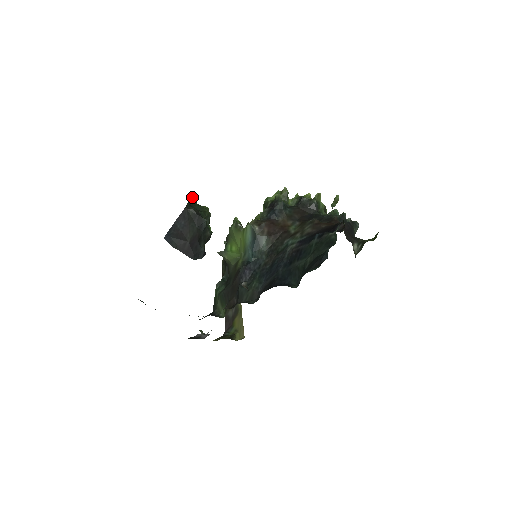
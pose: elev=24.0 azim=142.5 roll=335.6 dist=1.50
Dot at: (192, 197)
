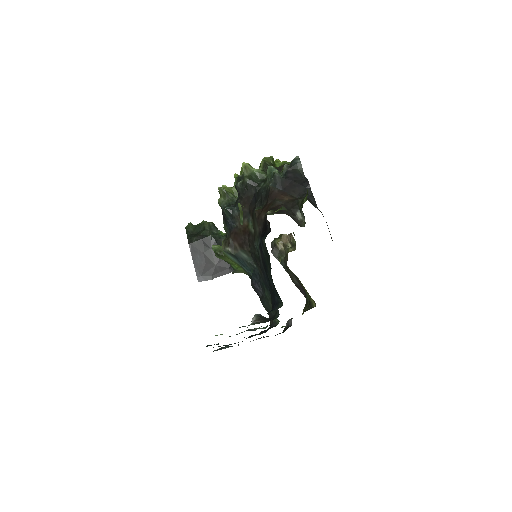
Dot at: (187, 225)
